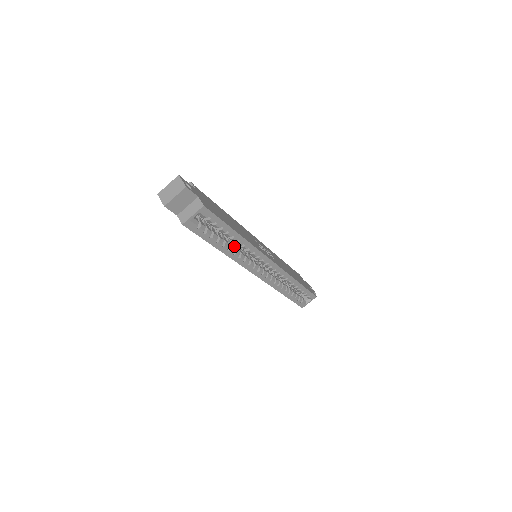
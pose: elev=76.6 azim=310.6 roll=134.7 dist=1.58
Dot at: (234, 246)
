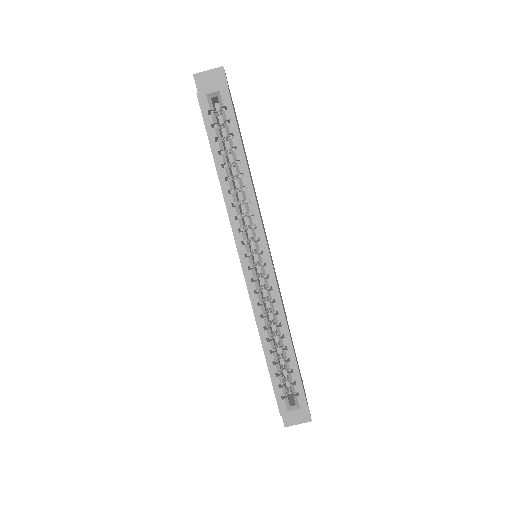
Dot at: (236, 191)
